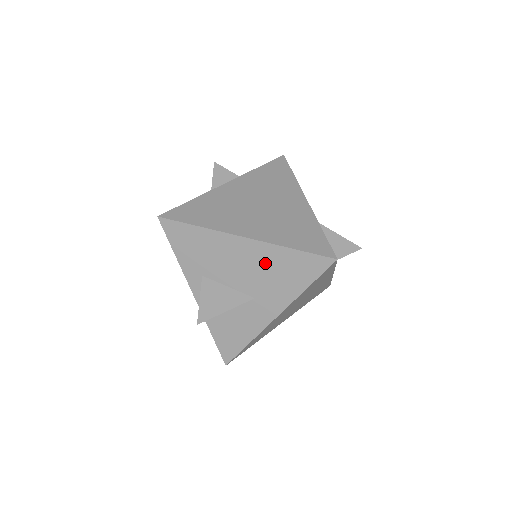
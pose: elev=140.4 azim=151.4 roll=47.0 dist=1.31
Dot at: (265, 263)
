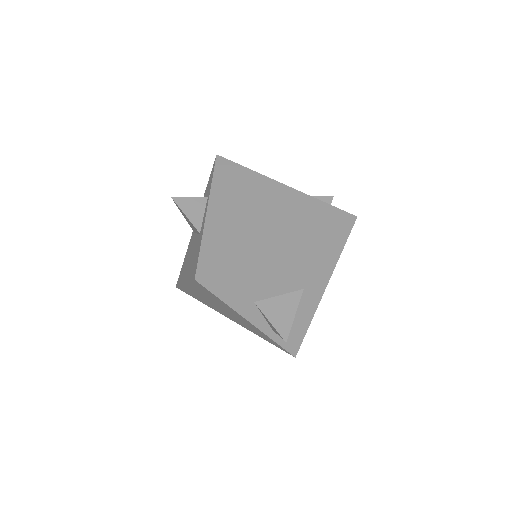
Dot at: (304, 256)
